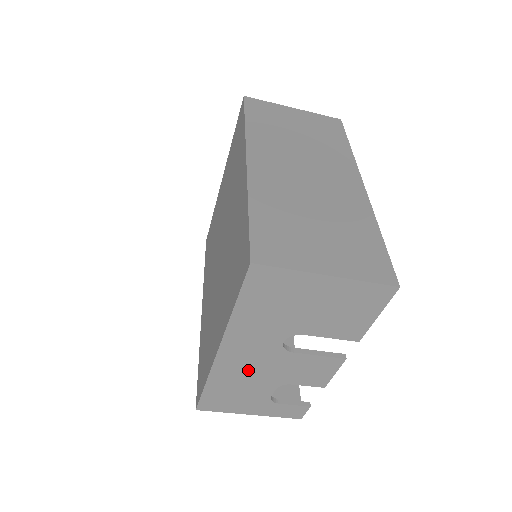
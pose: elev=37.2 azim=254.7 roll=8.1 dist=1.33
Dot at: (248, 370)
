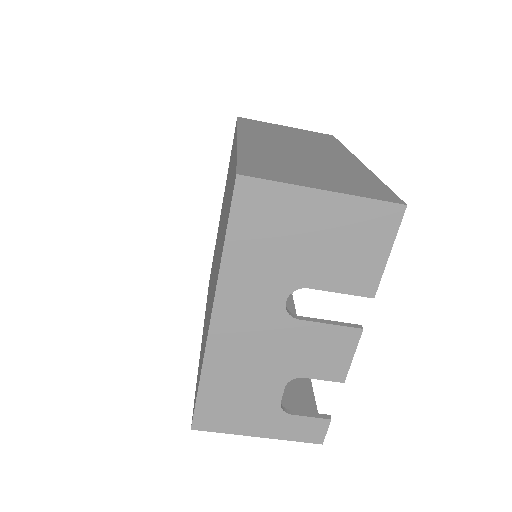
Dot at: (249, 353)
